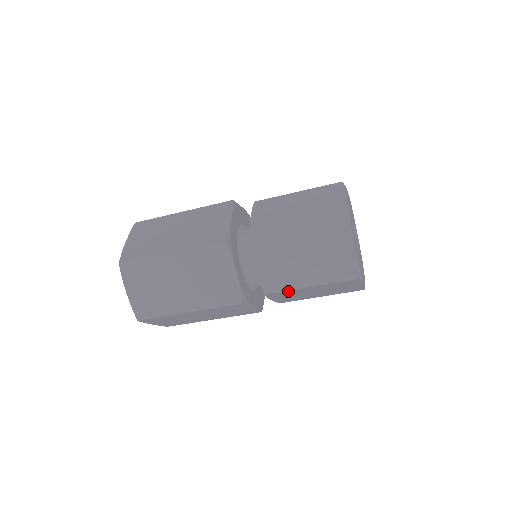
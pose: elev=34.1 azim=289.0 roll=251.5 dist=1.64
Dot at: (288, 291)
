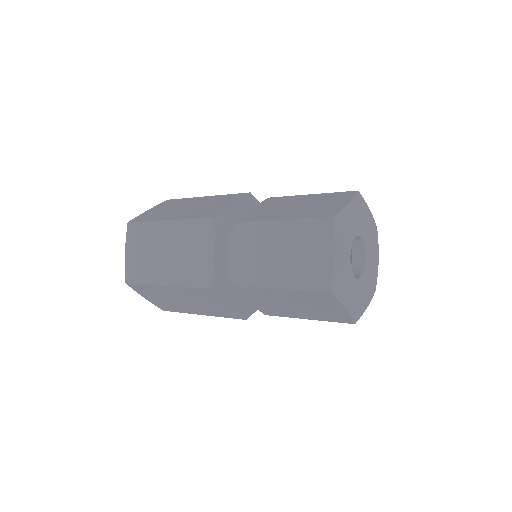
Dot at: occluded
